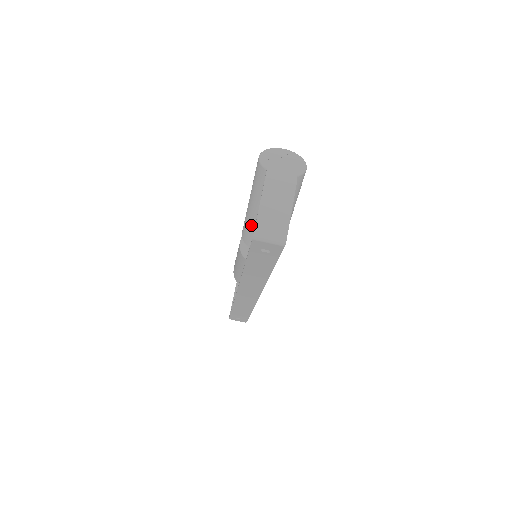
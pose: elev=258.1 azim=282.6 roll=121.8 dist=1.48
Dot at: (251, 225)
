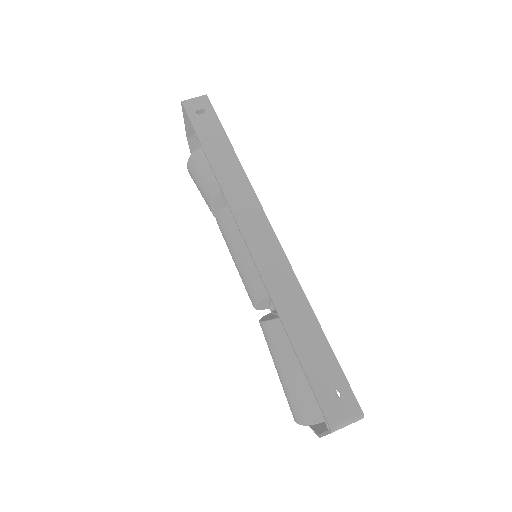
Dot at: (207, 182)
